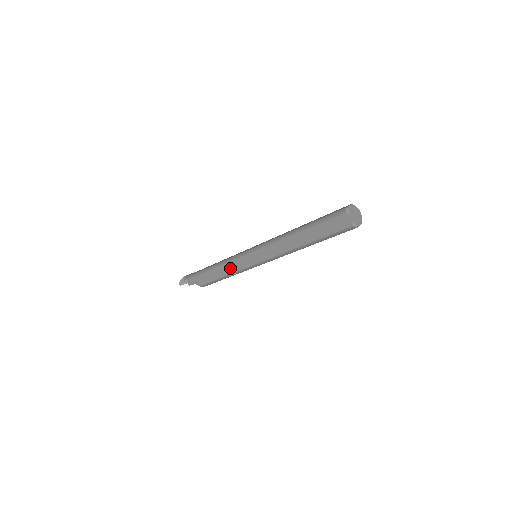
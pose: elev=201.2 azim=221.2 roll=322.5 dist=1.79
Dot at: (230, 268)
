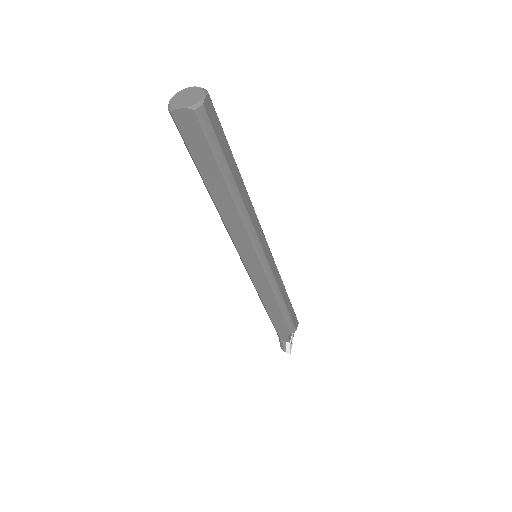
Dot at: (266, 293)
